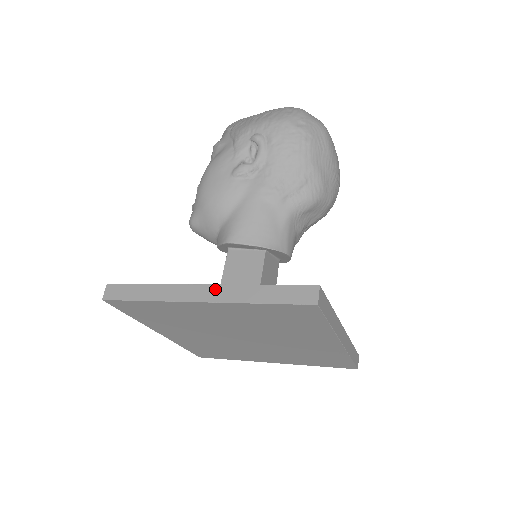
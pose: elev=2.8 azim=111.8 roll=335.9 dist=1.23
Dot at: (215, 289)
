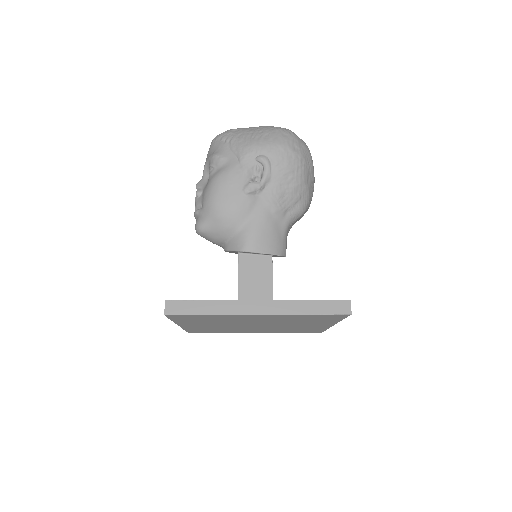
Dot at: (270, 304)
